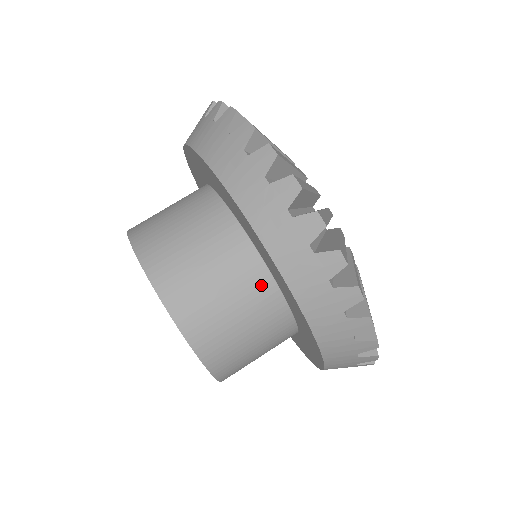
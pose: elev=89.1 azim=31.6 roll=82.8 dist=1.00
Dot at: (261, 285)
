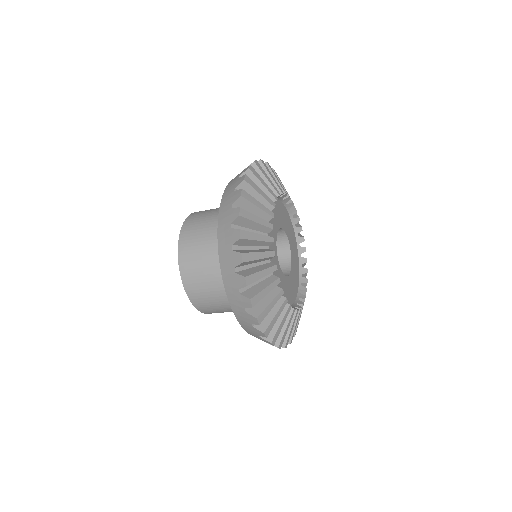
Dot at: occluded
